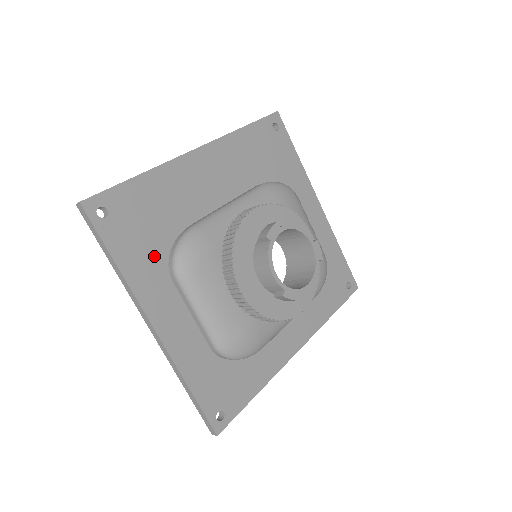
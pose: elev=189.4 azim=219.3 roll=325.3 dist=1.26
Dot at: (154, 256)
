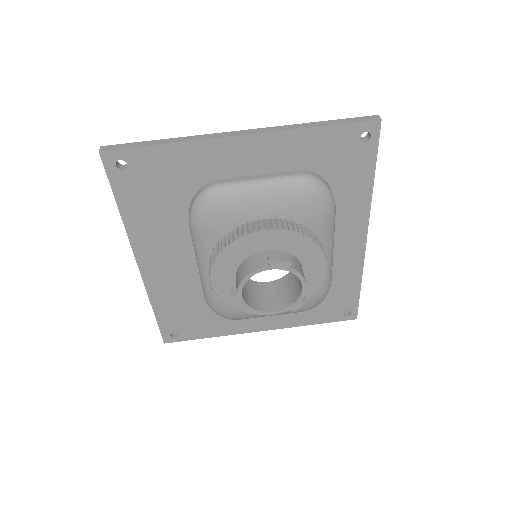
Dot at: (216, 319)
